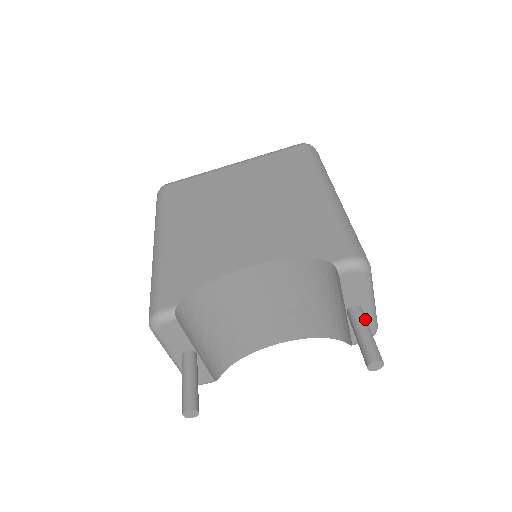
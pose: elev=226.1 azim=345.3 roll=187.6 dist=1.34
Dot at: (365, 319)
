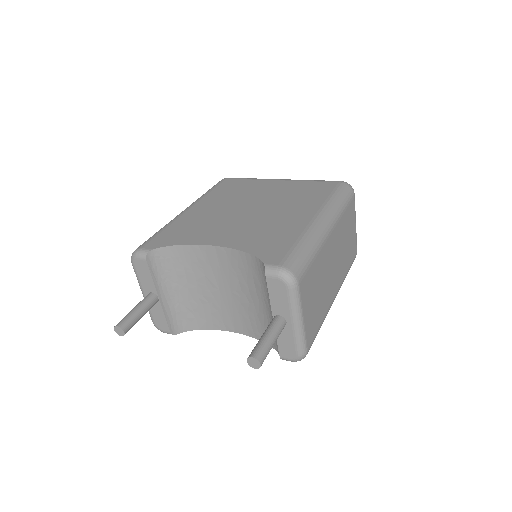
Dot at: (279, 328)
